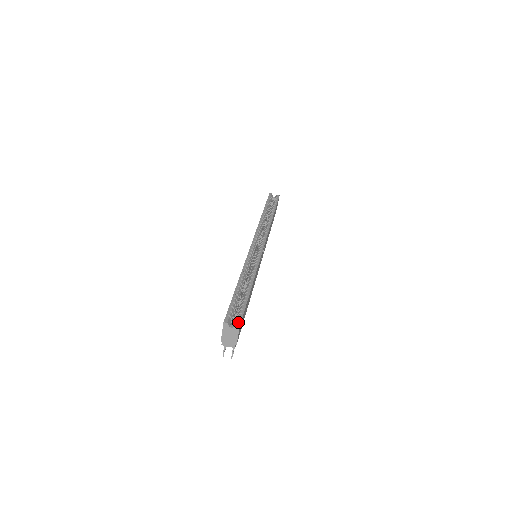
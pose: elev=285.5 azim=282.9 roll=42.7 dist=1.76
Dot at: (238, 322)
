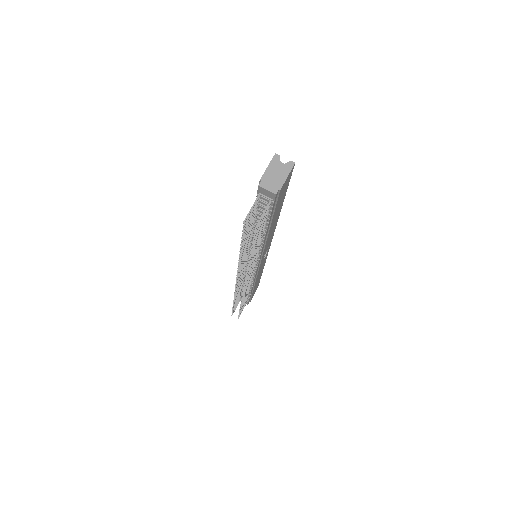
Dot at: (291, 164)
